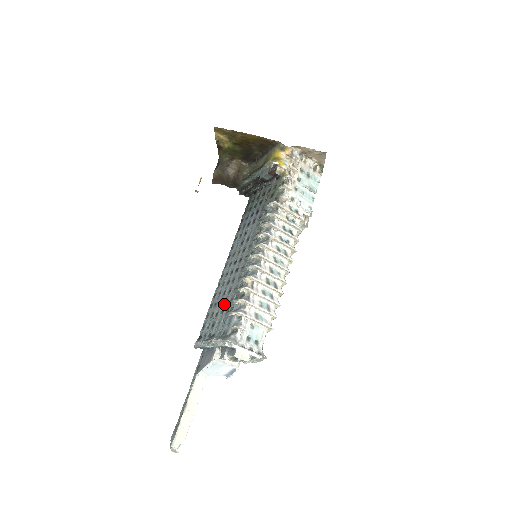
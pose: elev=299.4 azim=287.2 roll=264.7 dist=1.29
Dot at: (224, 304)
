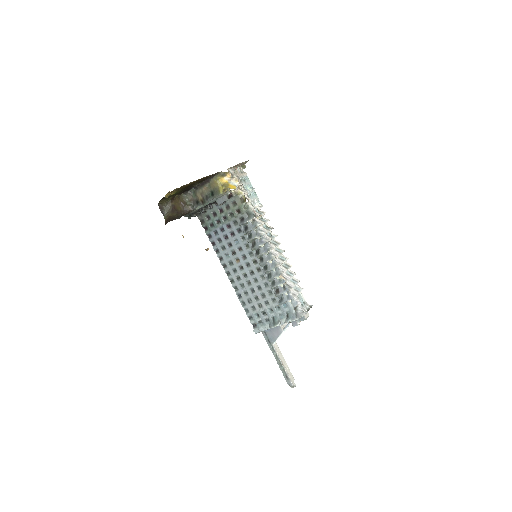
Dot at: (263, 298)
